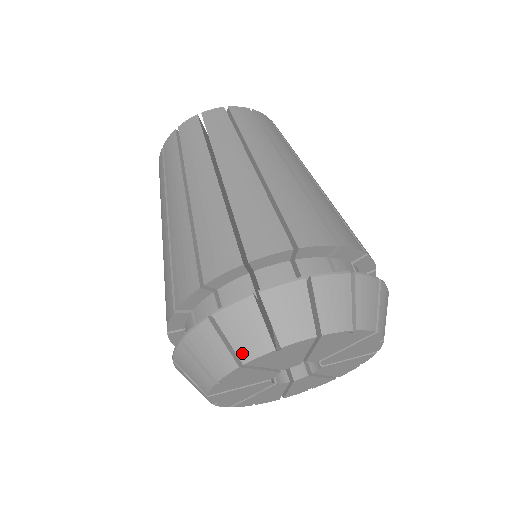
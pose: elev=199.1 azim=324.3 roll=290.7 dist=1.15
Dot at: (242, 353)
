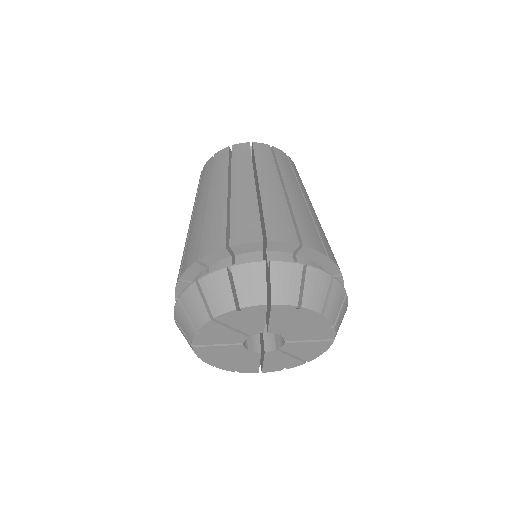
Dot at: (188, 338)
